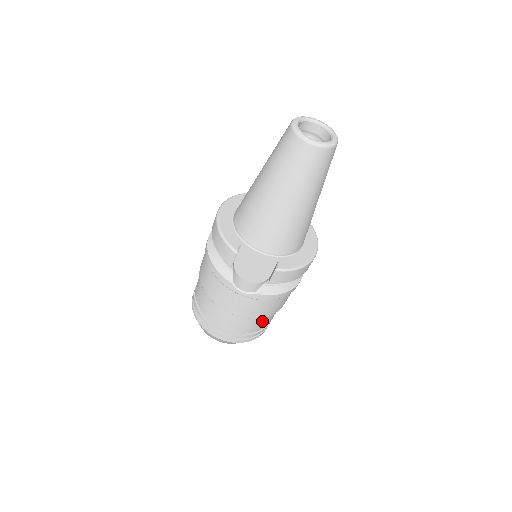
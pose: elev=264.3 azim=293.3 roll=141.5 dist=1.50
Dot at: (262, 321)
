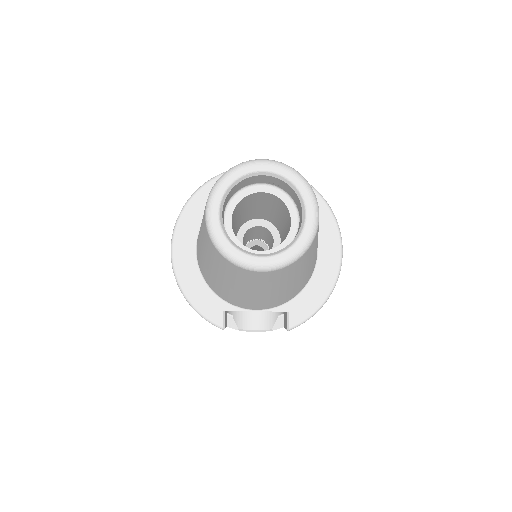
Dot at: occluded
